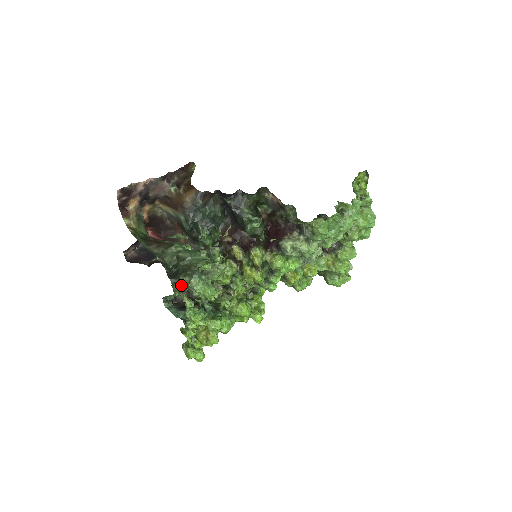
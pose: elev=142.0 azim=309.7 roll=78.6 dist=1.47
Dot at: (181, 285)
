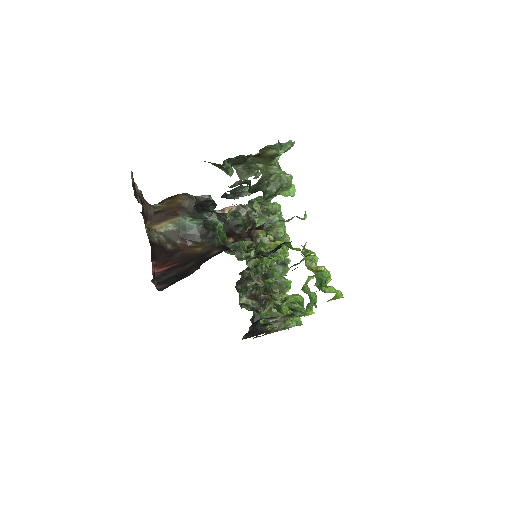
Dot at: (269, 196)
